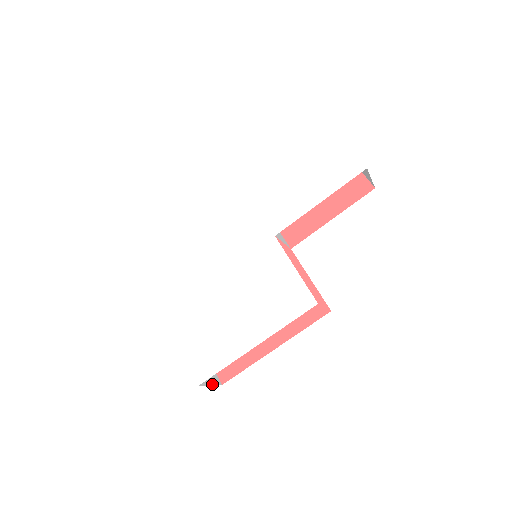
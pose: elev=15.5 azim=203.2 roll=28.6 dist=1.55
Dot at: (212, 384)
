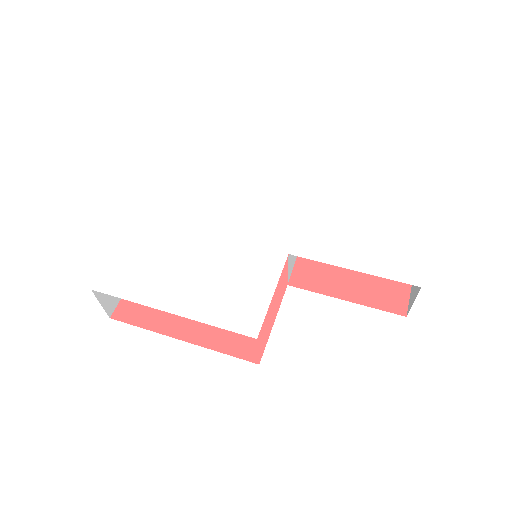
Dot at: (103, 305)
